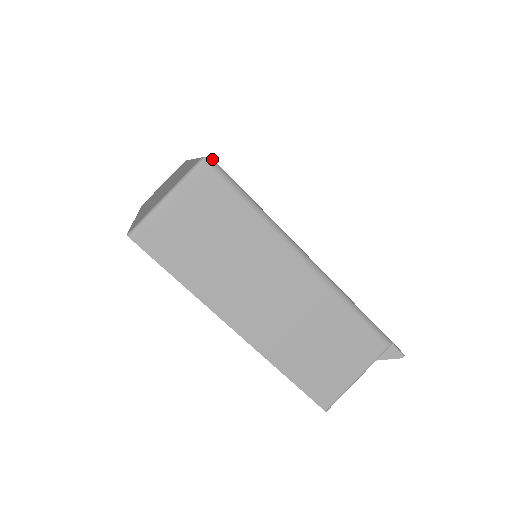
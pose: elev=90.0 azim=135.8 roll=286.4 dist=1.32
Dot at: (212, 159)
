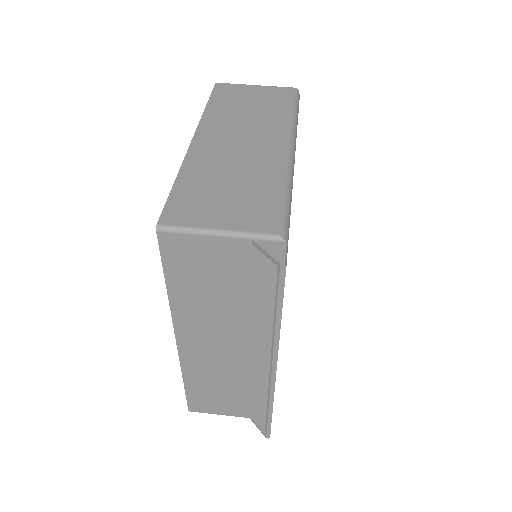
Dot at: occluded
